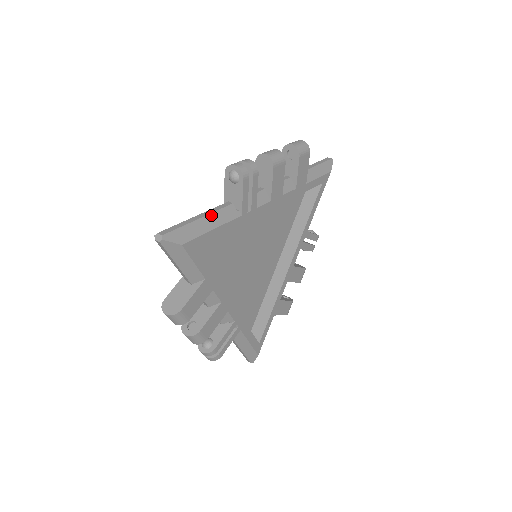
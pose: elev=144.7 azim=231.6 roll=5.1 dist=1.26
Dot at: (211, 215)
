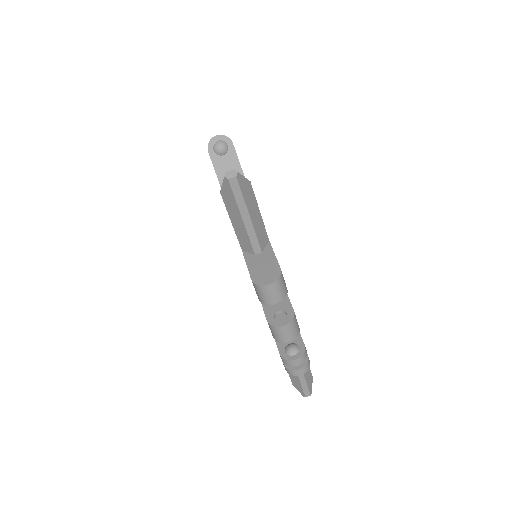
Dot at: occluded
